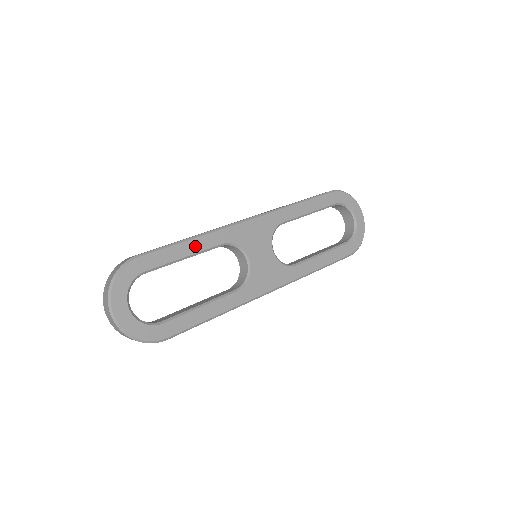
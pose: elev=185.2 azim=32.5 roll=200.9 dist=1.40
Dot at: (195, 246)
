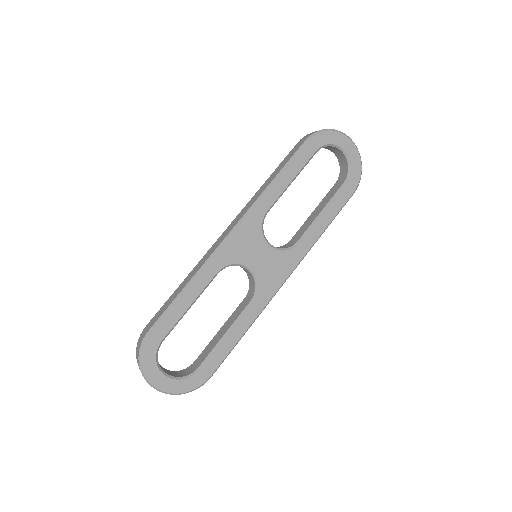
Dot at: (193, 291)
